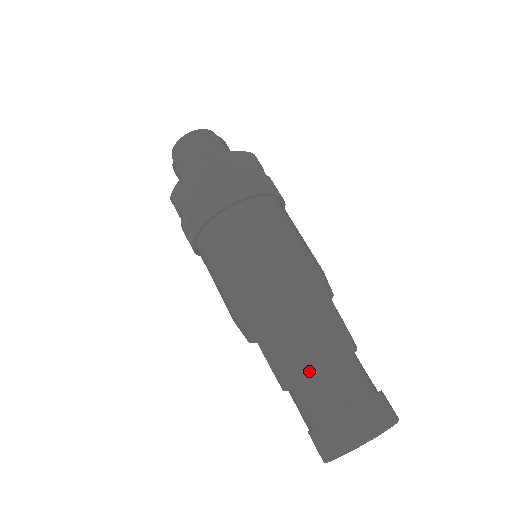
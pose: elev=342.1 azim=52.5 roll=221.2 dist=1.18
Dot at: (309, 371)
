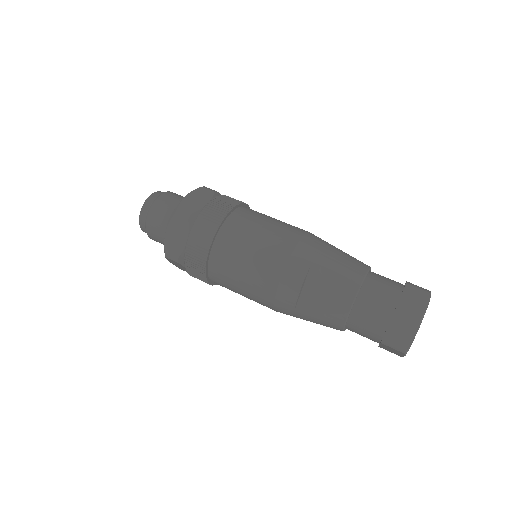
Dot at: (367, 271)
